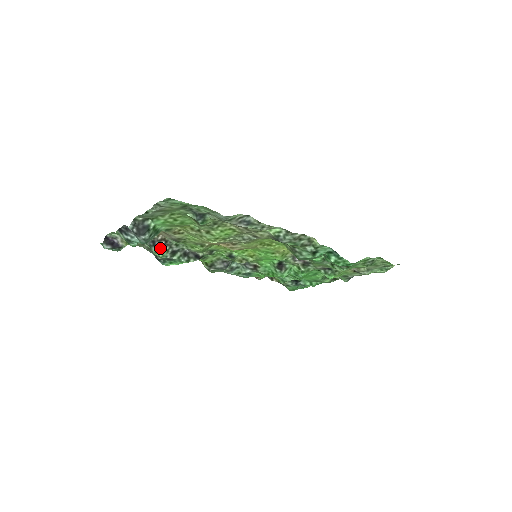
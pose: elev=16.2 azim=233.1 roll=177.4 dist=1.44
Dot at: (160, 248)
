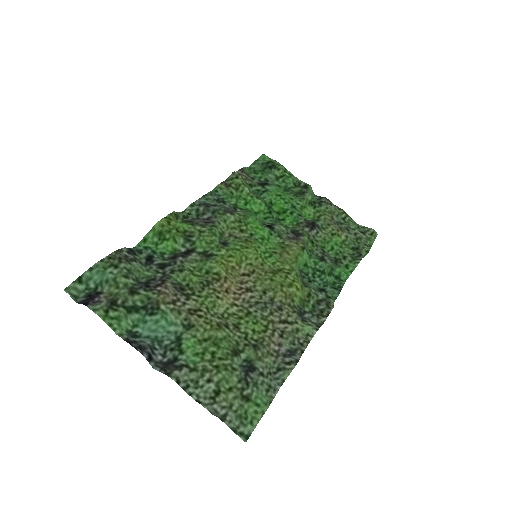
Dot at: (151, 279)
